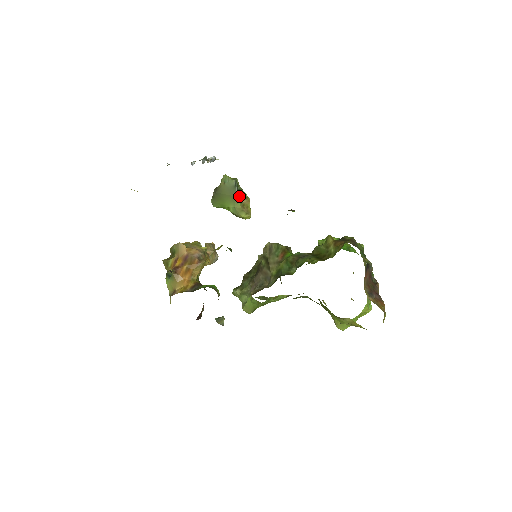
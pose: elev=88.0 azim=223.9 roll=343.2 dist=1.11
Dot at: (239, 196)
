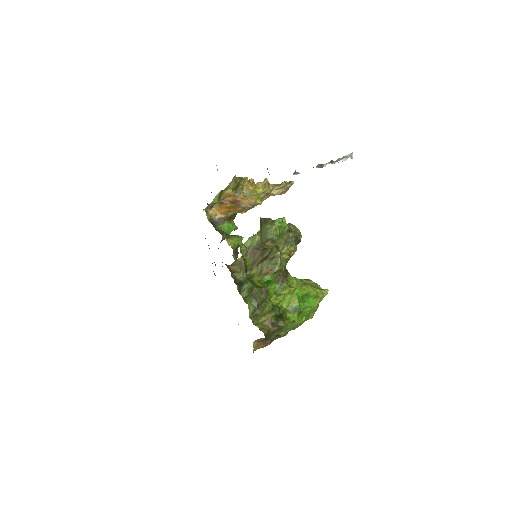
Dot at: (267, 242)
